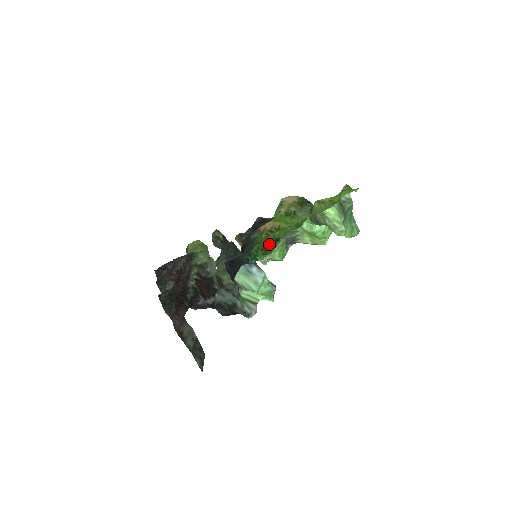
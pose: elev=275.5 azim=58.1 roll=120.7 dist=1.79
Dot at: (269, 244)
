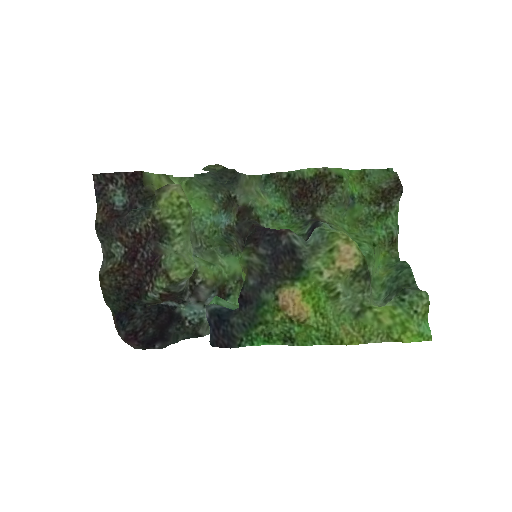
Dot at: (278, 335)
